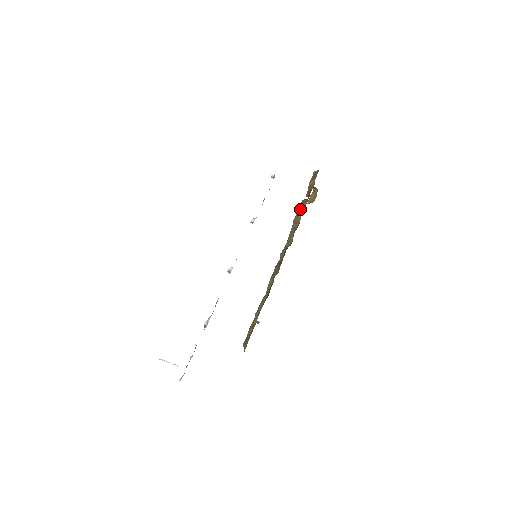
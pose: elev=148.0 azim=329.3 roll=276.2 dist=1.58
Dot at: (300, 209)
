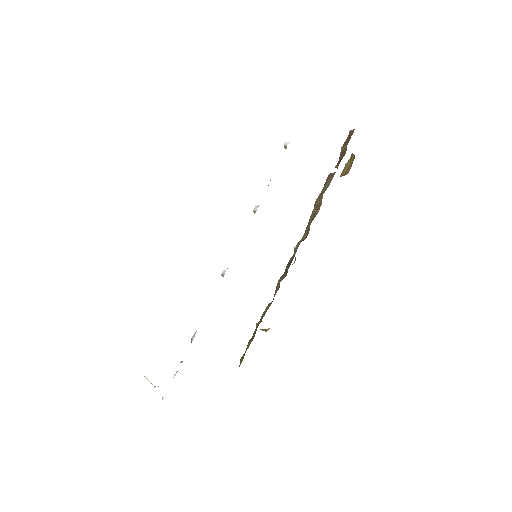
Dot at: (324, 187)
